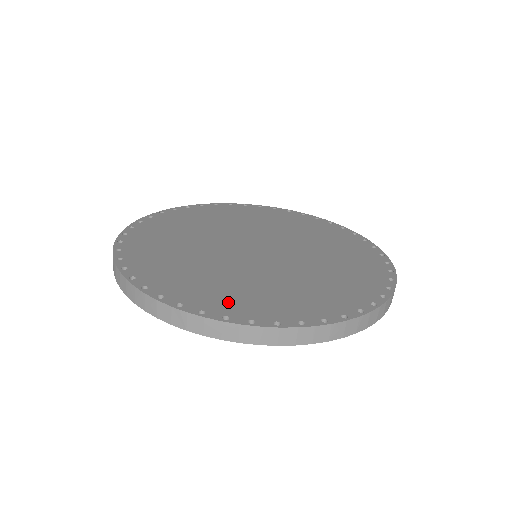
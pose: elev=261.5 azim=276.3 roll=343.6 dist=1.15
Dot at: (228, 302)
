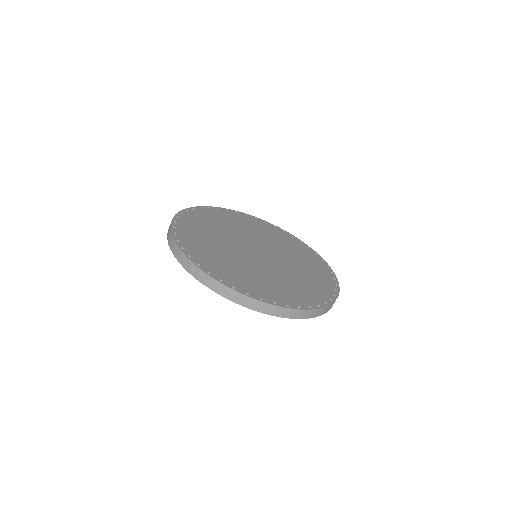
Dot at: (226, 273)
